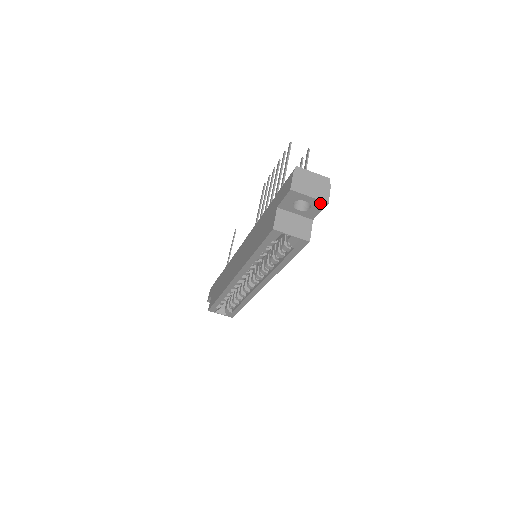
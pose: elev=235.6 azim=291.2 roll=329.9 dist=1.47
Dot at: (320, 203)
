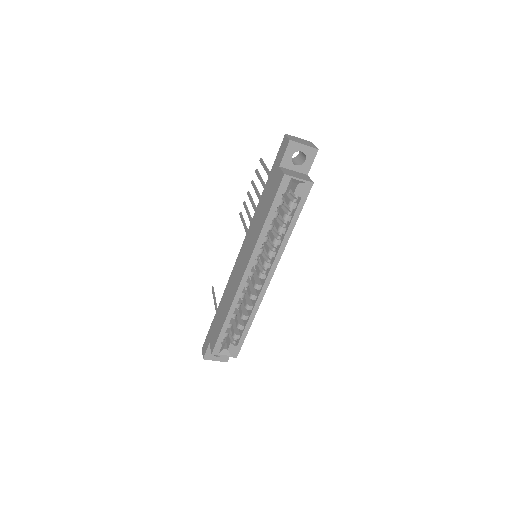
Dot at: (312, 151)
